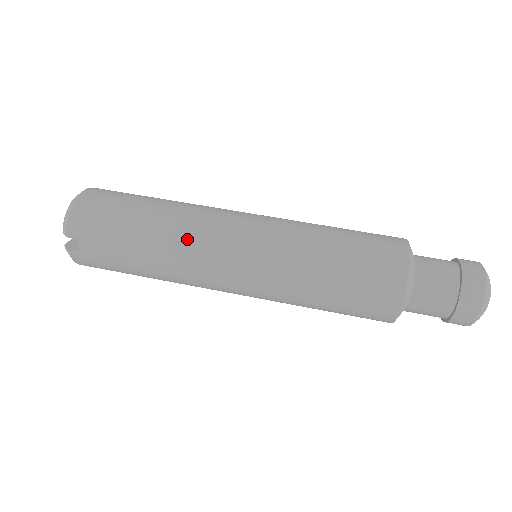
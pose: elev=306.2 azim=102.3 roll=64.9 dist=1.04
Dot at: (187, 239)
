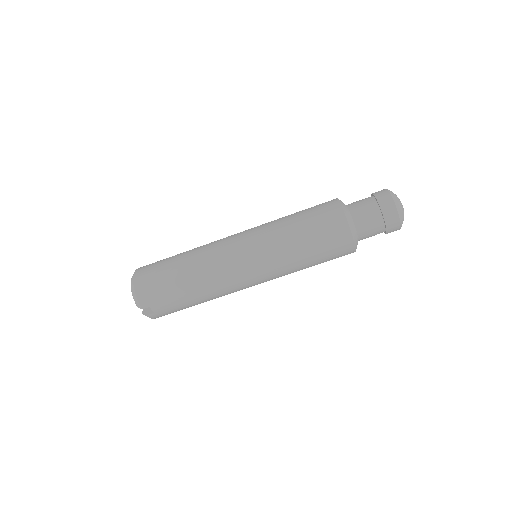
Dot at: (212, 273)
